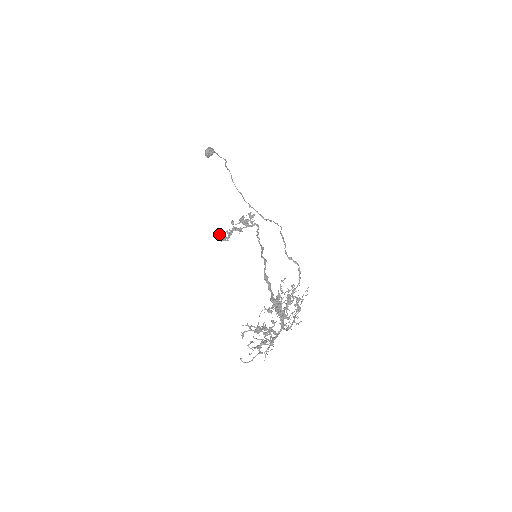
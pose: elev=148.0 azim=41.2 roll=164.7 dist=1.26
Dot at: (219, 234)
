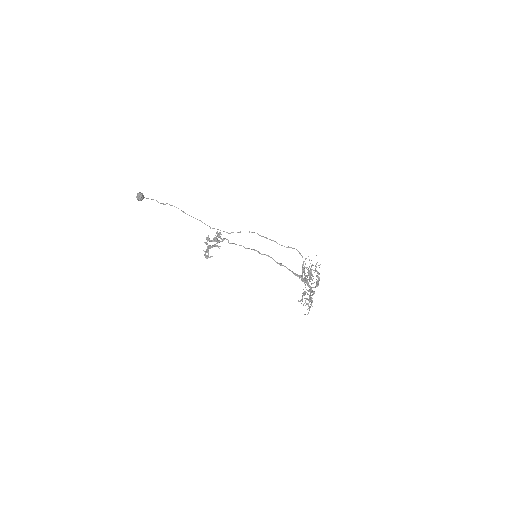
Dot at: (204, 254)
